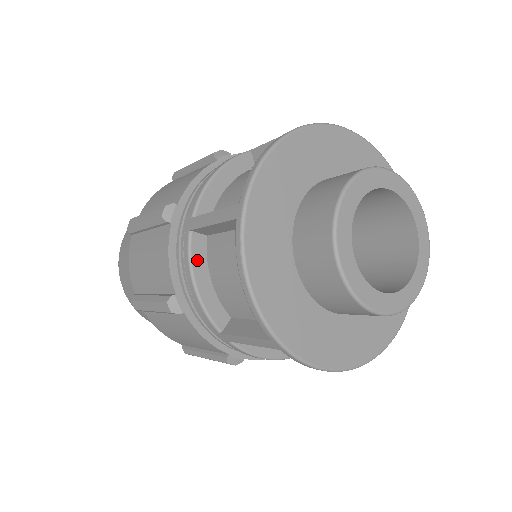
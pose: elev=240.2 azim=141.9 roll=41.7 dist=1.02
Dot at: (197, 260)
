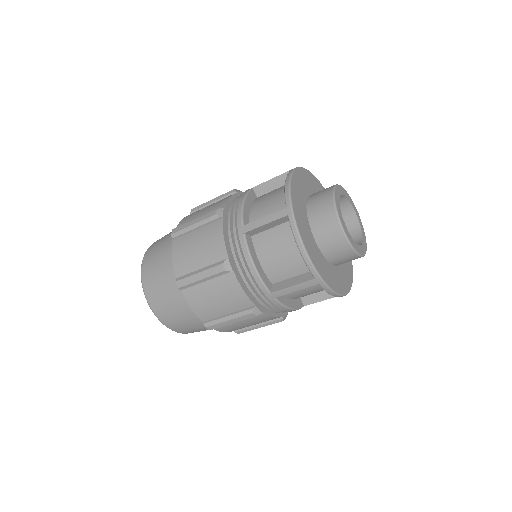
Dot at: (250, 197)
